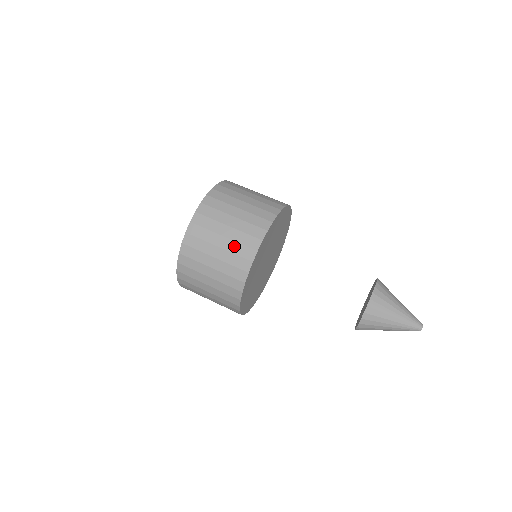
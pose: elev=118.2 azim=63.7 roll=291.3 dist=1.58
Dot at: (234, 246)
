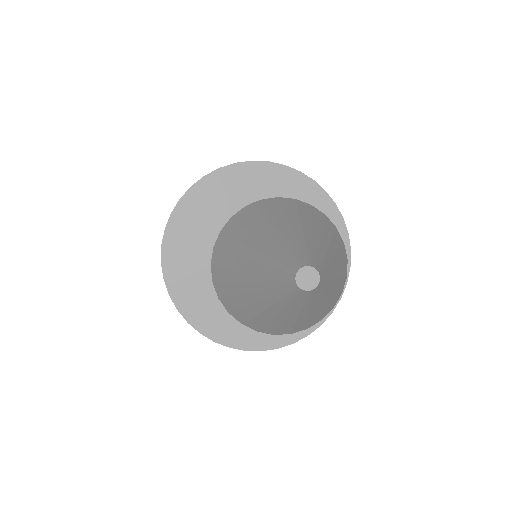
Dot at: occluded
